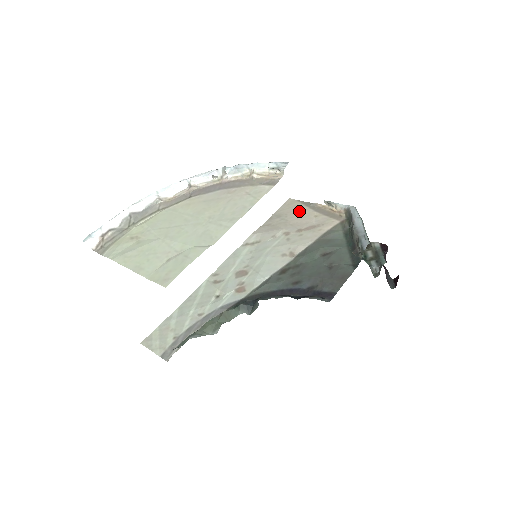
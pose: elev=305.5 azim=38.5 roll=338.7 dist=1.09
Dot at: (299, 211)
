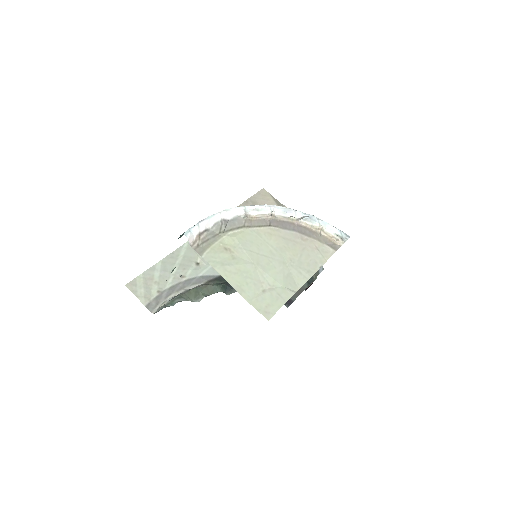
Dot at: occluded
